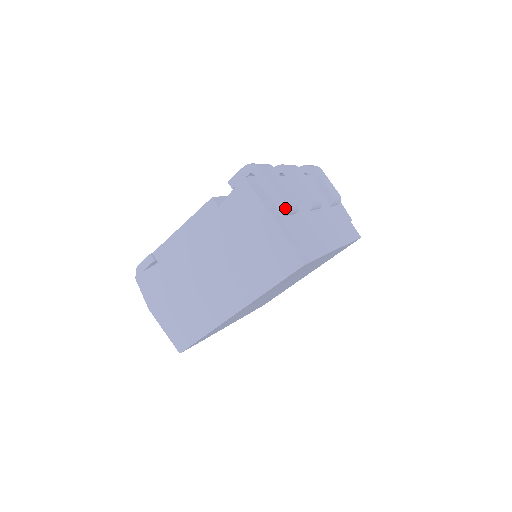
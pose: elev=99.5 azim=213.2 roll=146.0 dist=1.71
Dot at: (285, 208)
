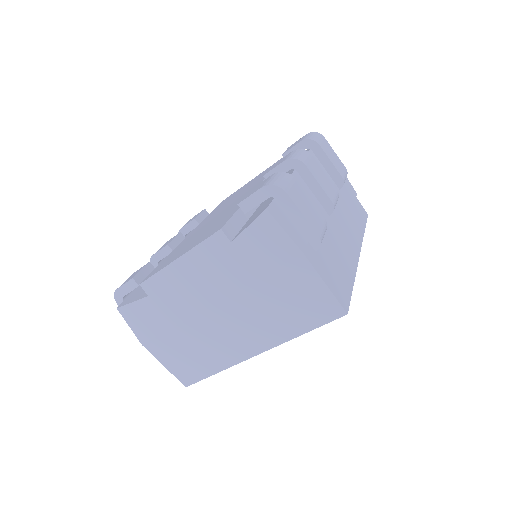
Dot at: (319, 242)
